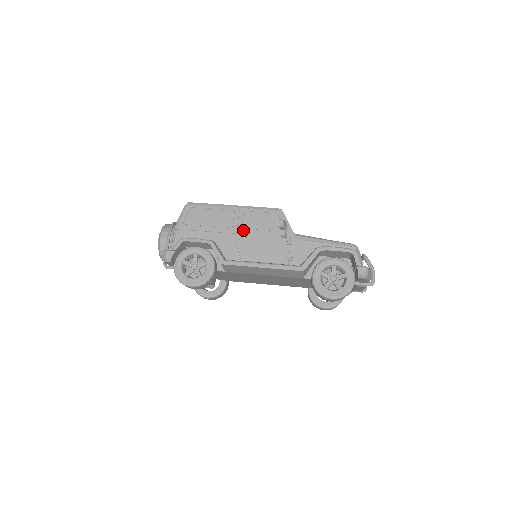
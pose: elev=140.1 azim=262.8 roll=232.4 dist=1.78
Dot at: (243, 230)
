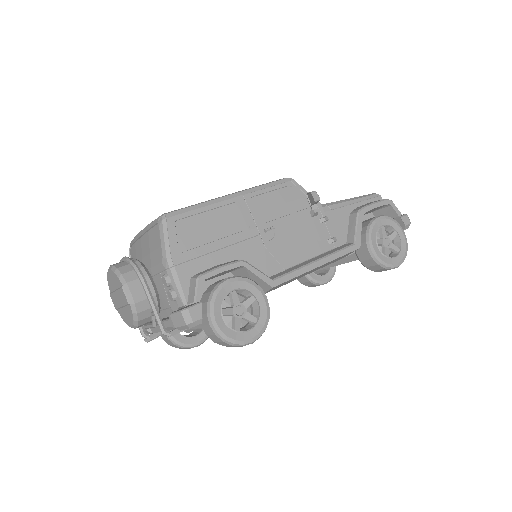
Dot at: (265, 226)
